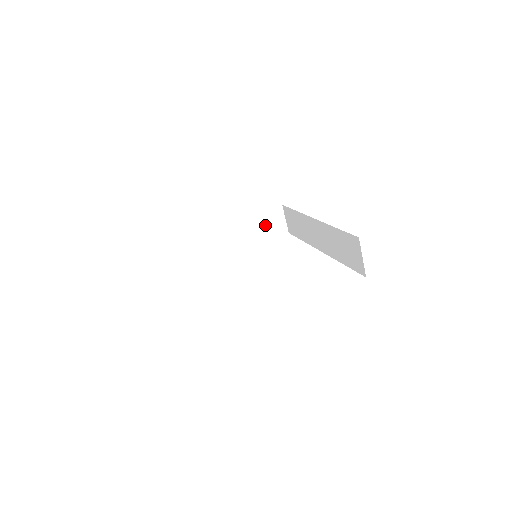
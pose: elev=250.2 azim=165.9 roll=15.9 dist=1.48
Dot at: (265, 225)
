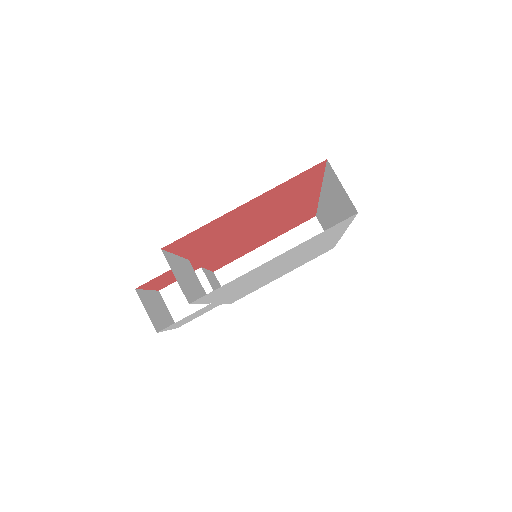
Dot at: occluded
